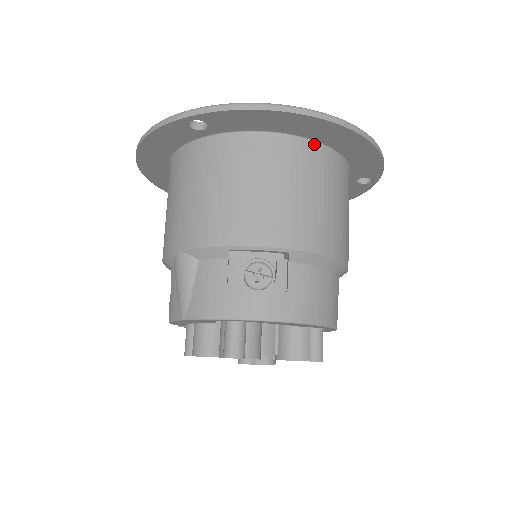
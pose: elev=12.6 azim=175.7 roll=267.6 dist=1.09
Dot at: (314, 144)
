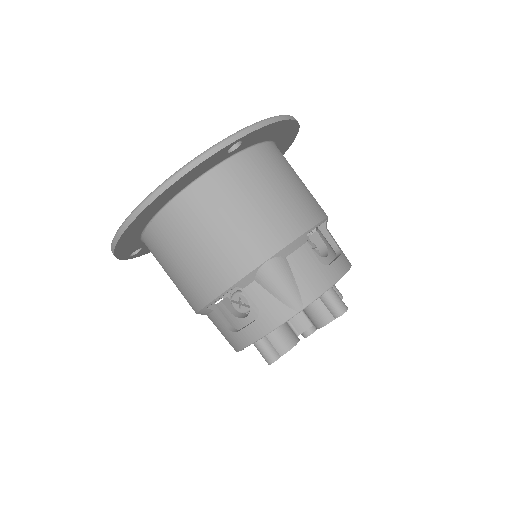
Dot at: occluded
